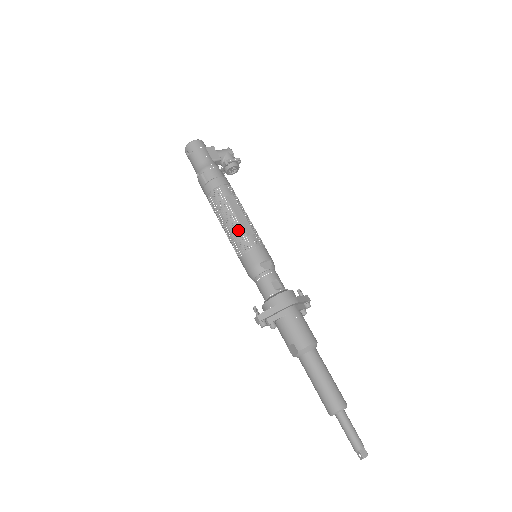
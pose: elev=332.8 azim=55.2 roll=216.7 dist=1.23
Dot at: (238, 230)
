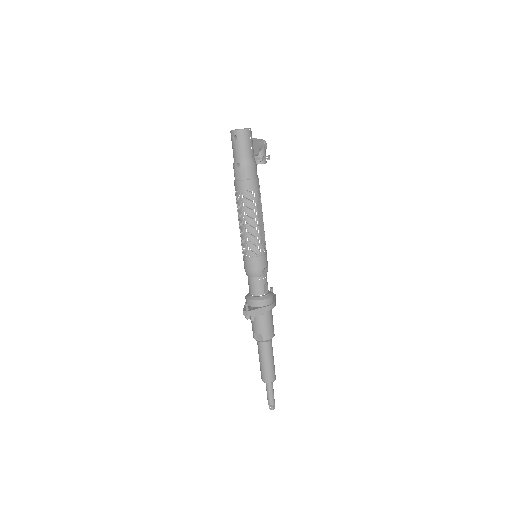
Dot at: (256, 236)
